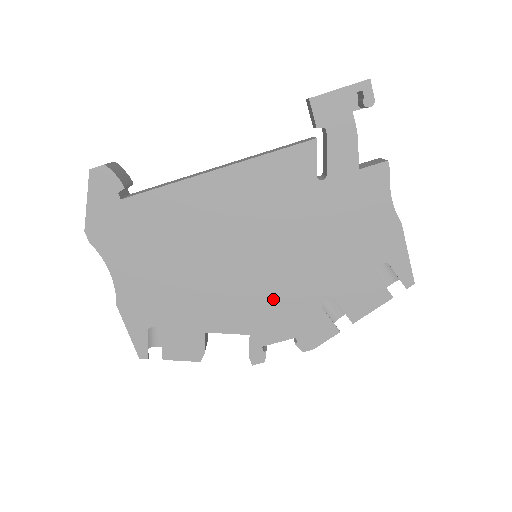
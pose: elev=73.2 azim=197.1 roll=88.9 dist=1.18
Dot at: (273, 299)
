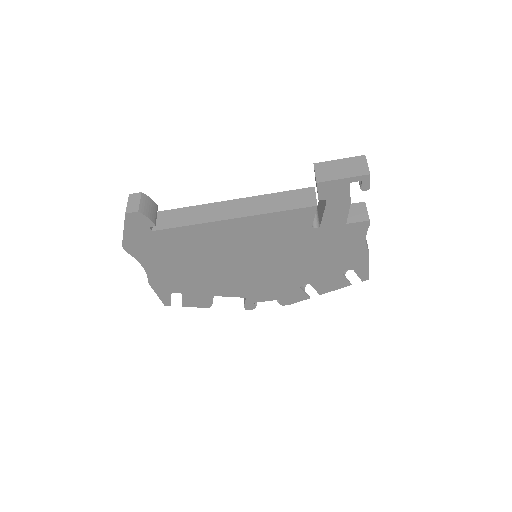
Dot at: (266, 283)
